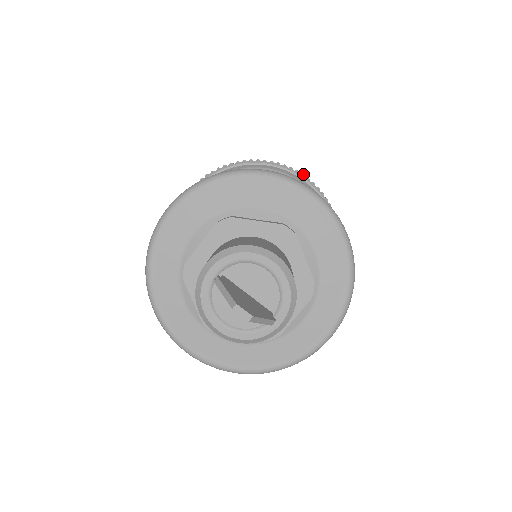
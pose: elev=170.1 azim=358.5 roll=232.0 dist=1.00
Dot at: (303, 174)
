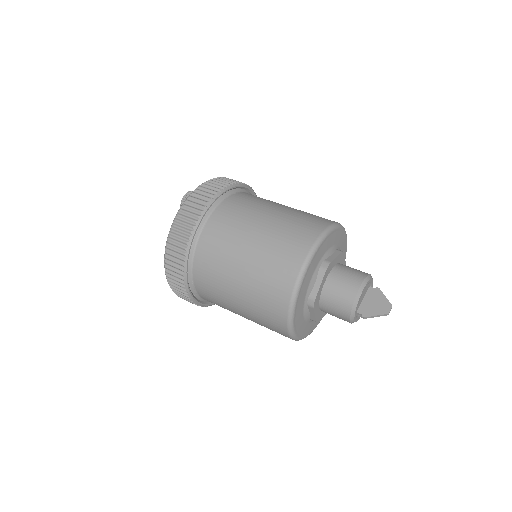
Dot at: (204, 207)
